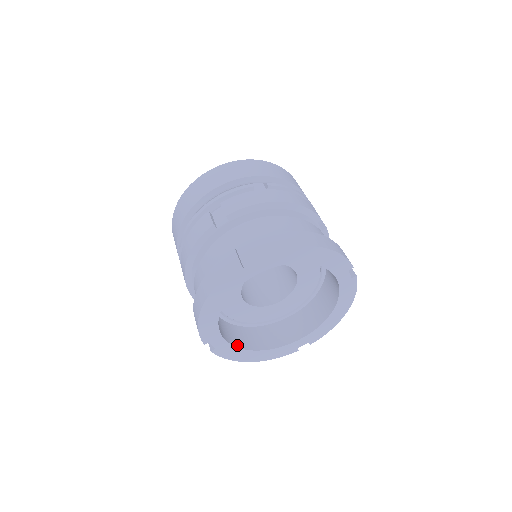
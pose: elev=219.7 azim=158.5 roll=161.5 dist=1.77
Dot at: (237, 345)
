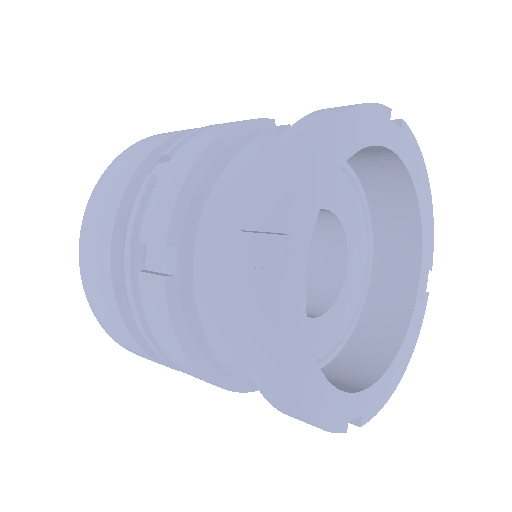
Dot at: occluded
